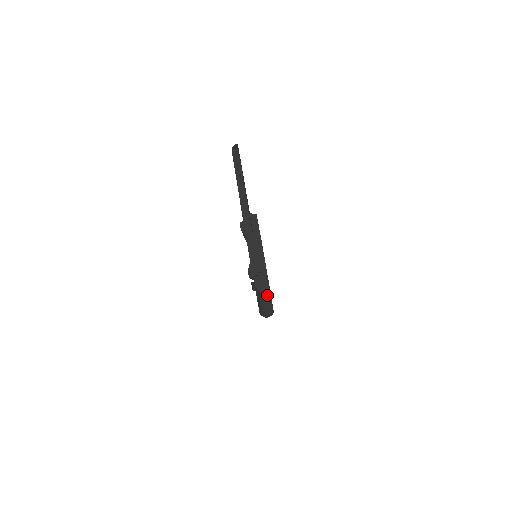
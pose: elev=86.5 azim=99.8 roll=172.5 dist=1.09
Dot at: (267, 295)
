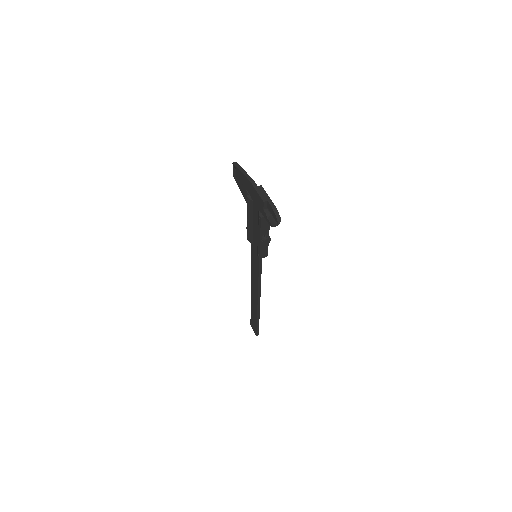
Dot at: (275, 209)
